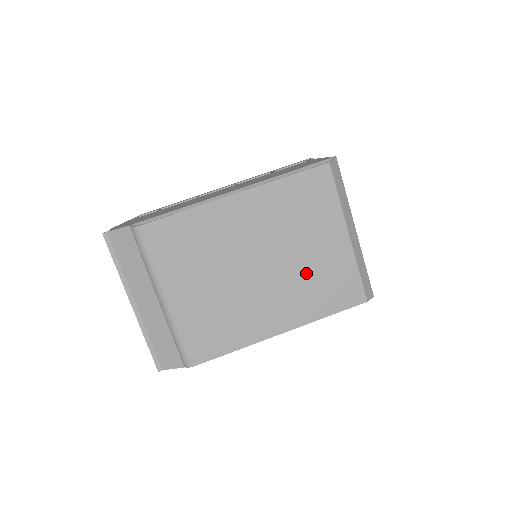
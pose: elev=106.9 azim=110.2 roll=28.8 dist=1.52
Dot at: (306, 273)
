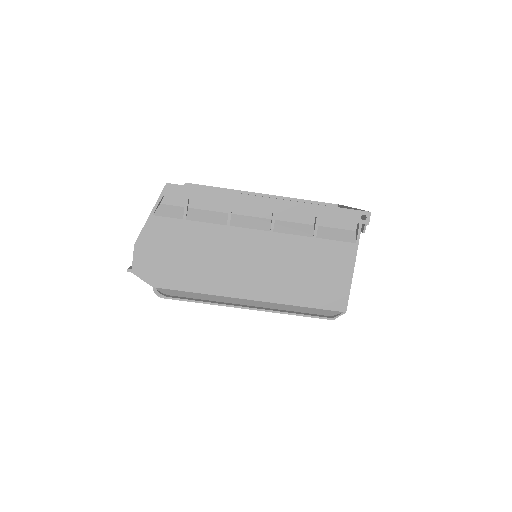
Dot at: occluded
